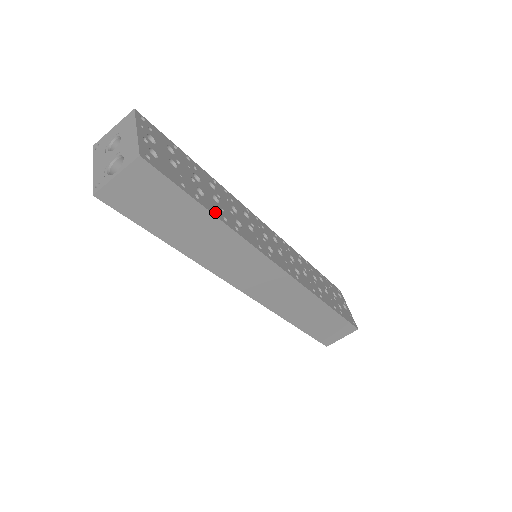
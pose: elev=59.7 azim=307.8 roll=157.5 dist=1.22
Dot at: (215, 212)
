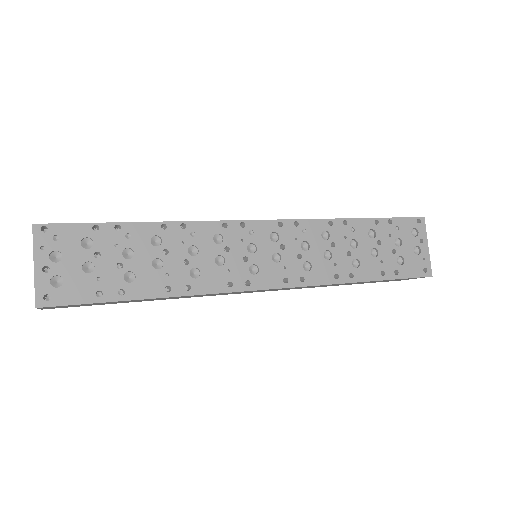
Dot at: (151, 292)
